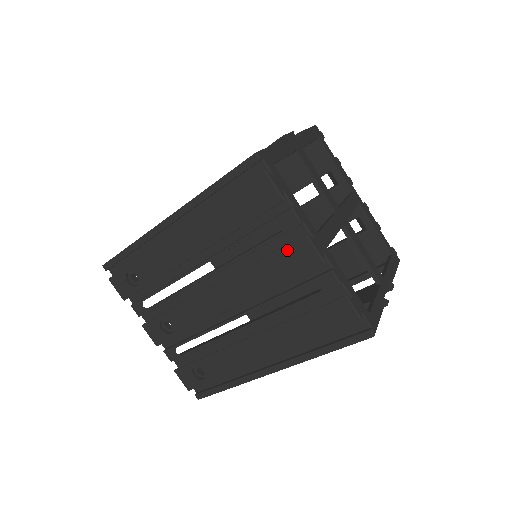
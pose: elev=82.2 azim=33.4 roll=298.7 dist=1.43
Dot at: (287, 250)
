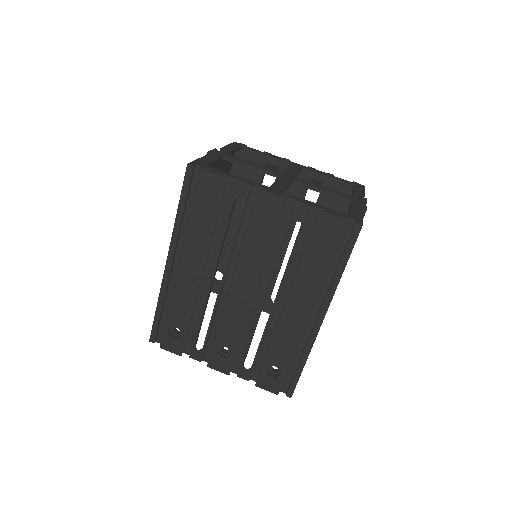
Dot at: (256, 212)
